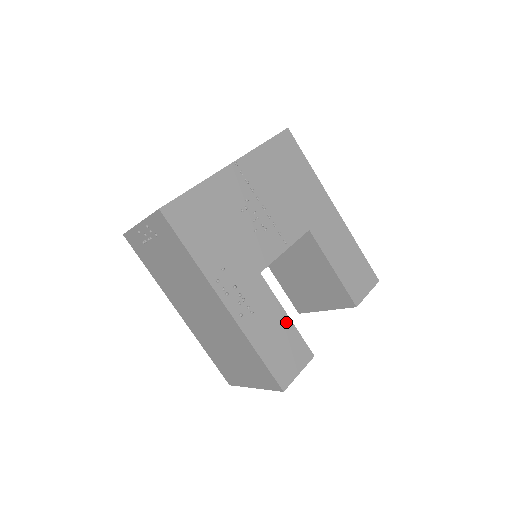
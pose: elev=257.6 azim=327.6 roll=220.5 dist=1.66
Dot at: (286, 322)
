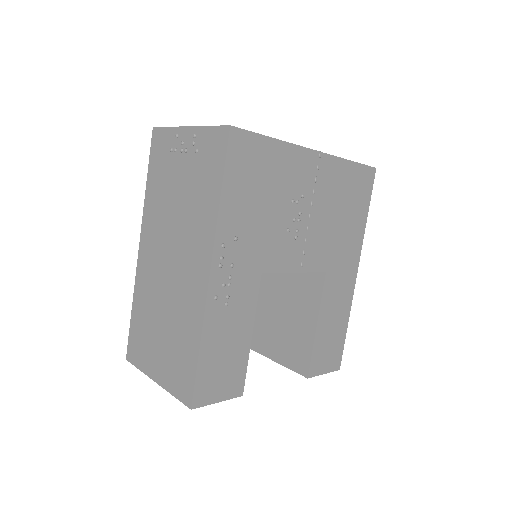
Dot at: (246, 340)
